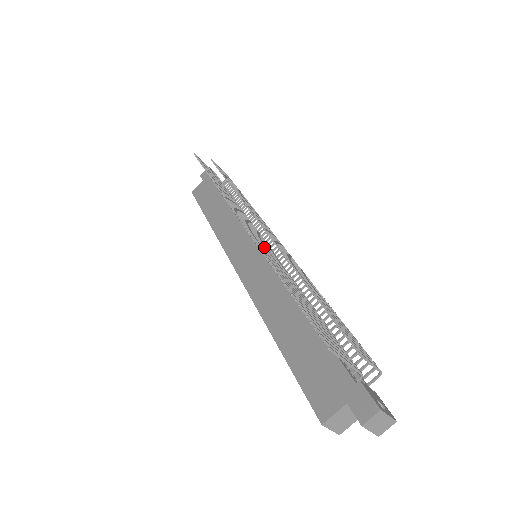
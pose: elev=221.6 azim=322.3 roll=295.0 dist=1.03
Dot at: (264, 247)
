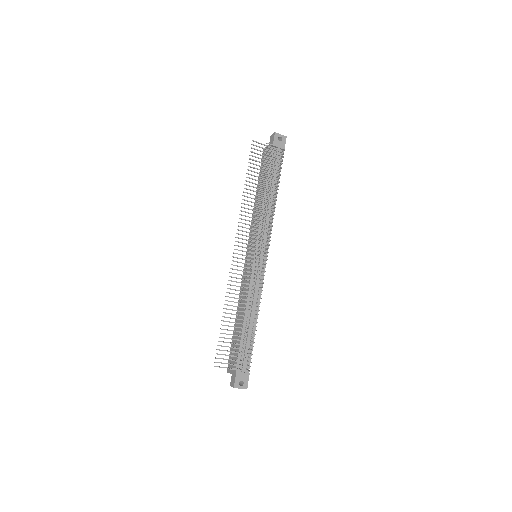
Dot at: occluded
